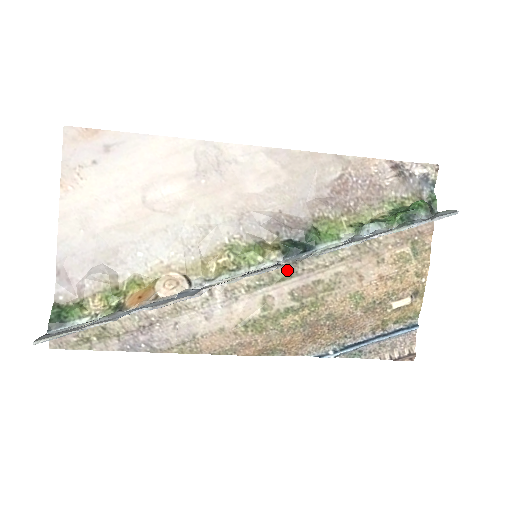
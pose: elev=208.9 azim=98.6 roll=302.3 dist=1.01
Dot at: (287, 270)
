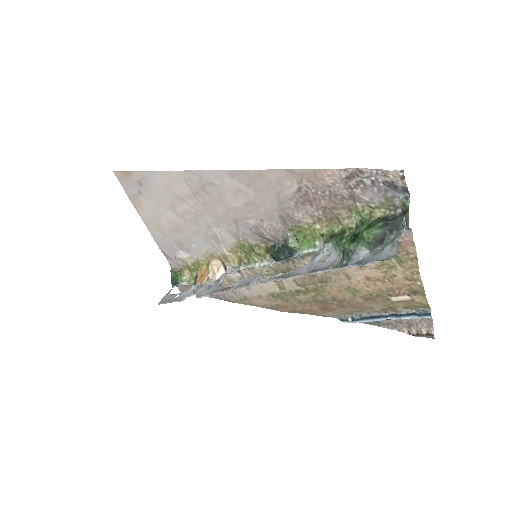
Dot at: (283, 267)
